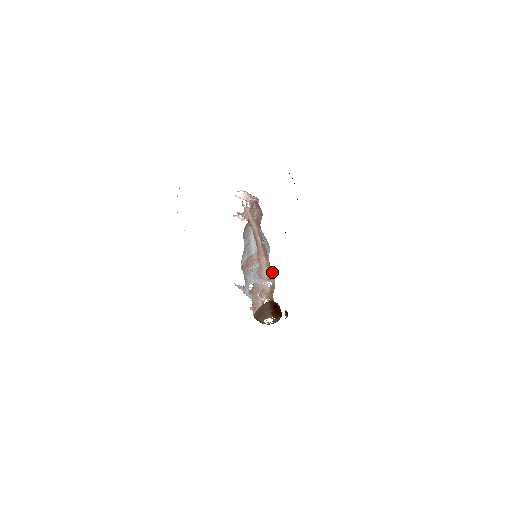
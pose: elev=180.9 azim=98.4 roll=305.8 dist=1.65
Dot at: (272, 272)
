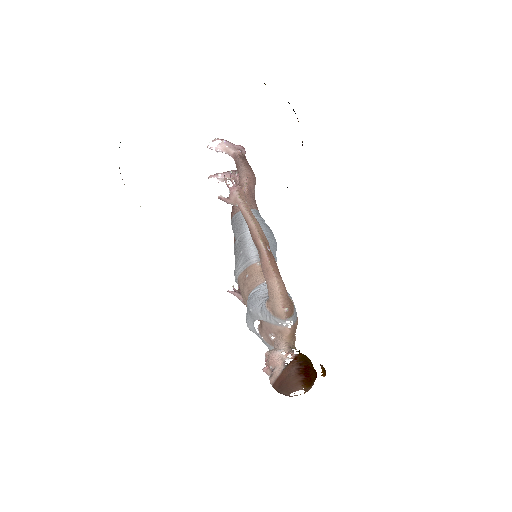
Dot at: (290, 298)
